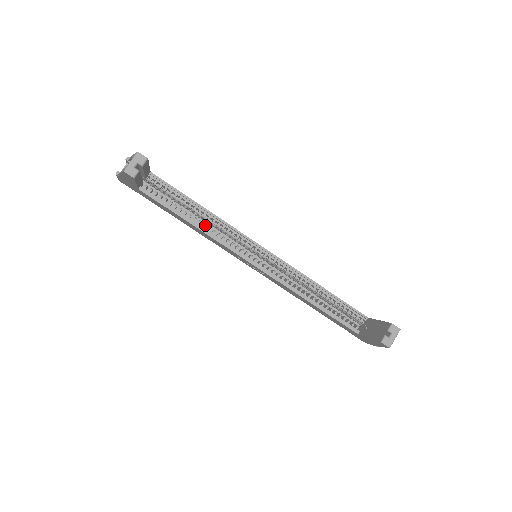
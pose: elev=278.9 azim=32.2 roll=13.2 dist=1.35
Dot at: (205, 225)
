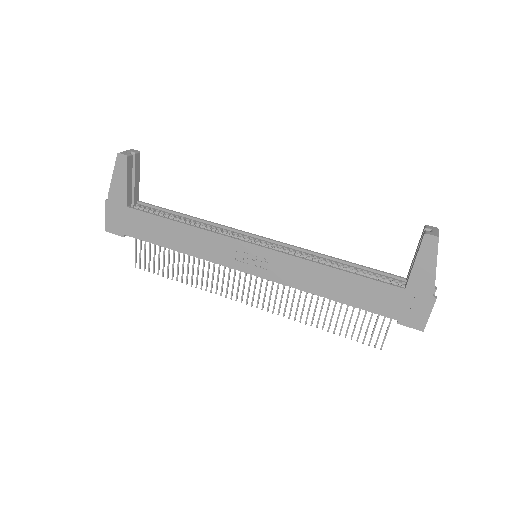
Dot at: (196, 226)
